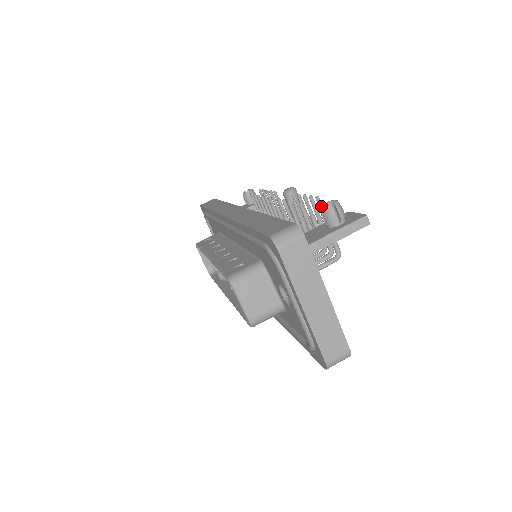
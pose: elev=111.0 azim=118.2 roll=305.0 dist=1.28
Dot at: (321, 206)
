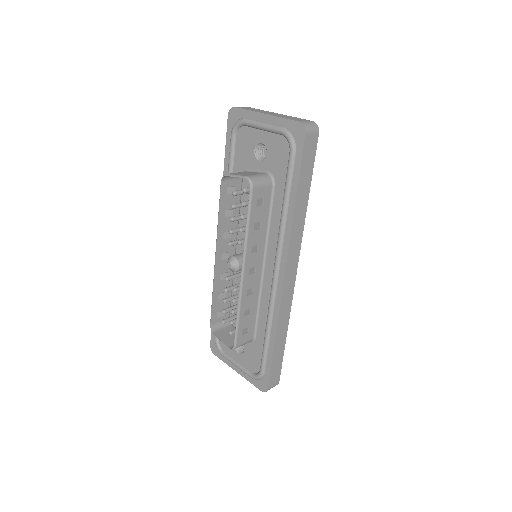
Dot at: occluded
